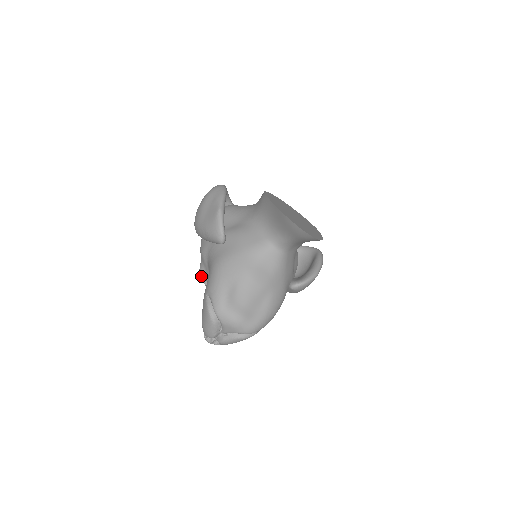
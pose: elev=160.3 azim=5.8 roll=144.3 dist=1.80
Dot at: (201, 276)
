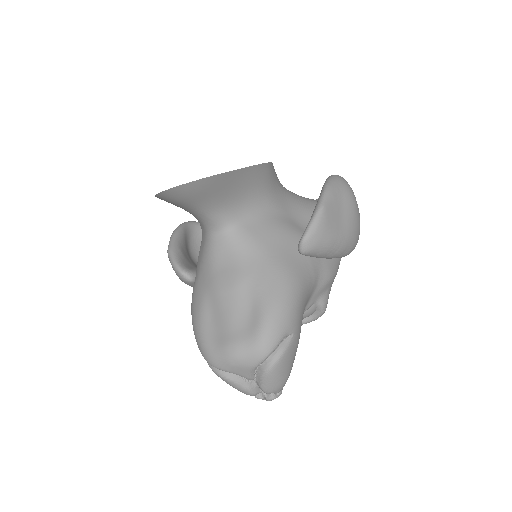
Dot at: occluded
